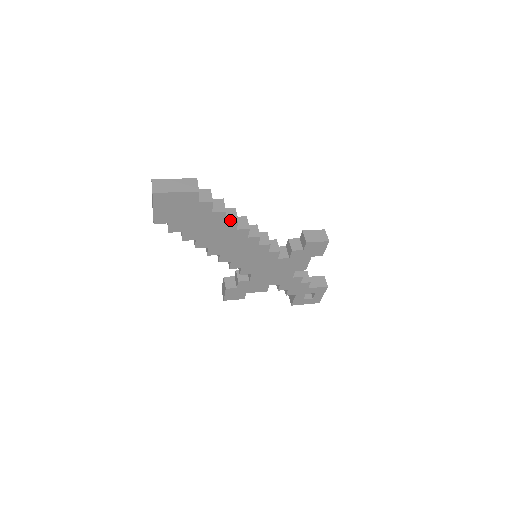
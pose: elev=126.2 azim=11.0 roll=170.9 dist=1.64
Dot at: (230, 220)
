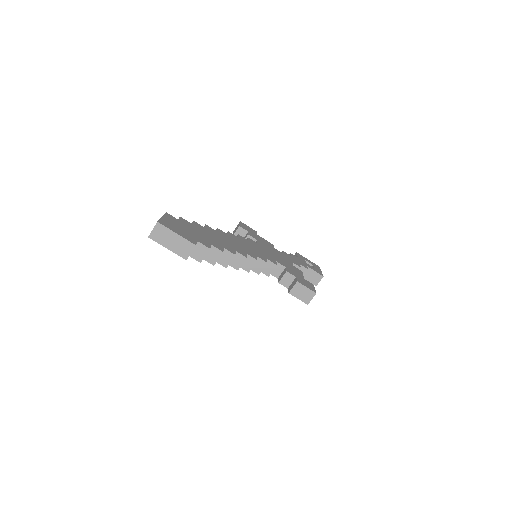
Dot at: (220, 264)
